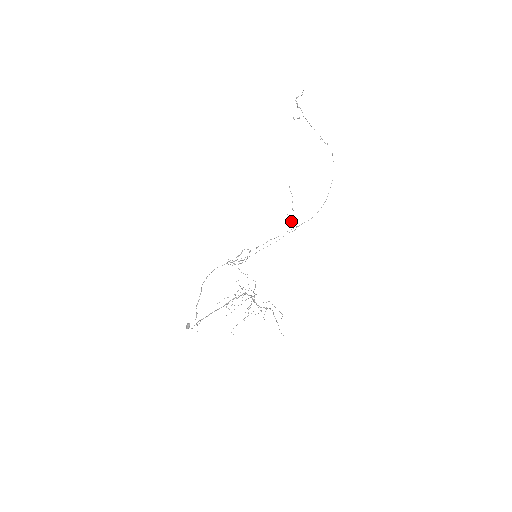
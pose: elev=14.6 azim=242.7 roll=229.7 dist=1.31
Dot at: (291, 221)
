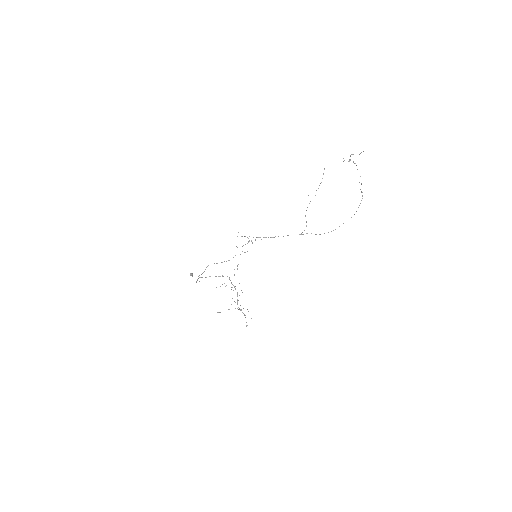
Dot at: occluded
